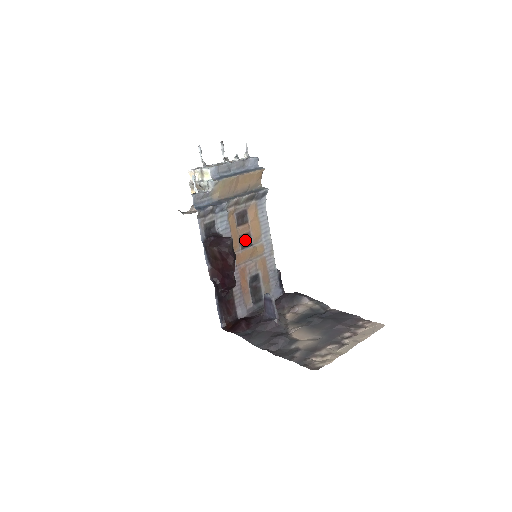
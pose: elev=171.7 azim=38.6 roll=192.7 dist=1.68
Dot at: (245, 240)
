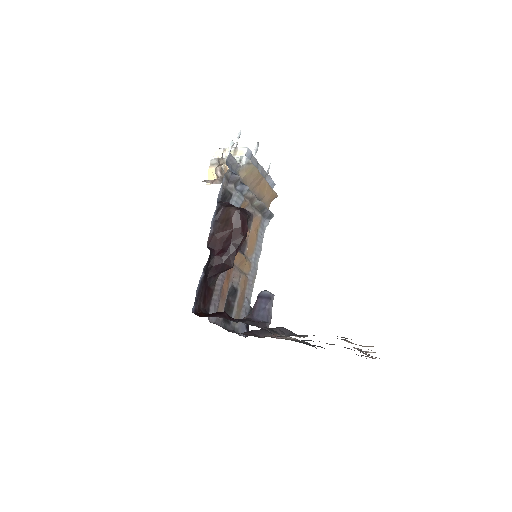
Dot at: occluded
